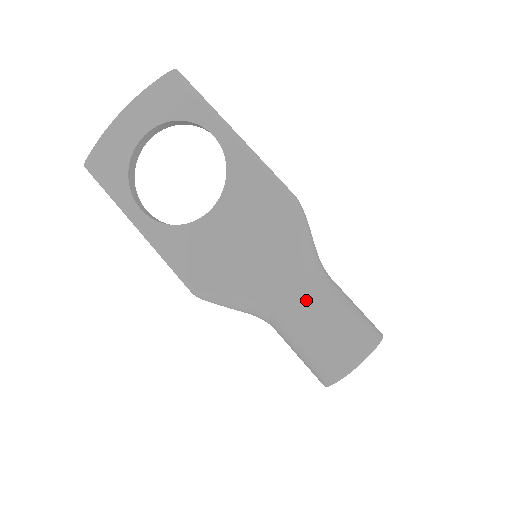
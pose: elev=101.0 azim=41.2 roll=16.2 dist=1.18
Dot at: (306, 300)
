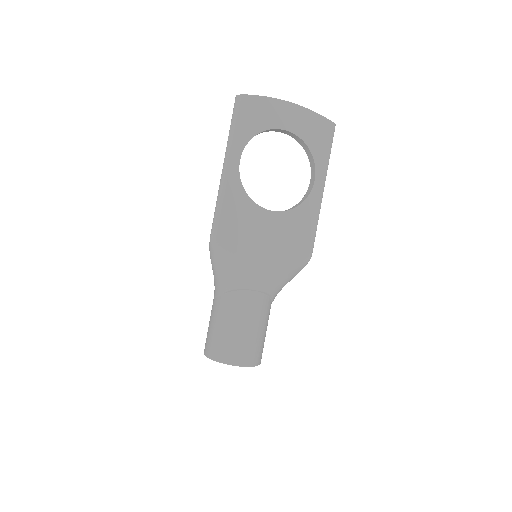
Dot at: (258, 308)
